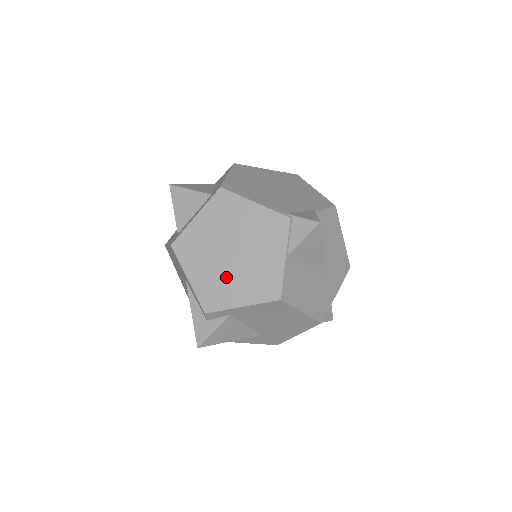
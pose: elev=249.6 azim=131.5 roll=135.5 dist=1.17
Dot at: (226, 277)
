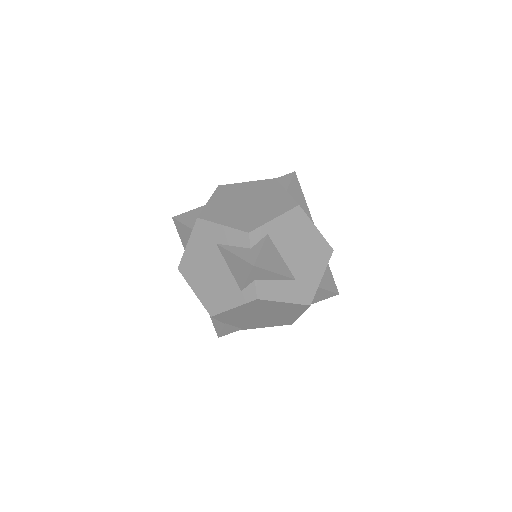
Dot at: (252, 212)
